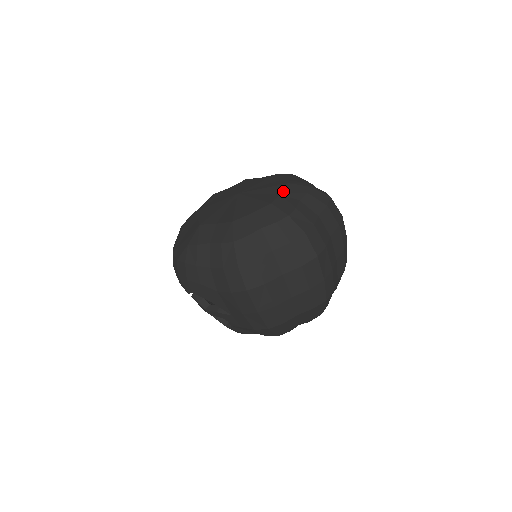
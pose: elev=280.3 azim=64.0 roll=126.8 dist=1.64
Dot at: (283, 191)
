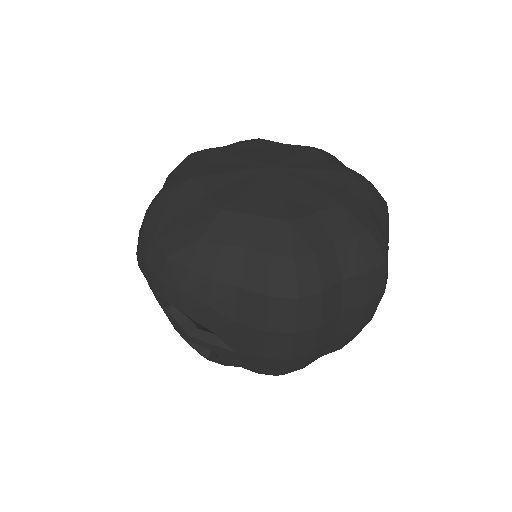
Dot at: (347, 184)
